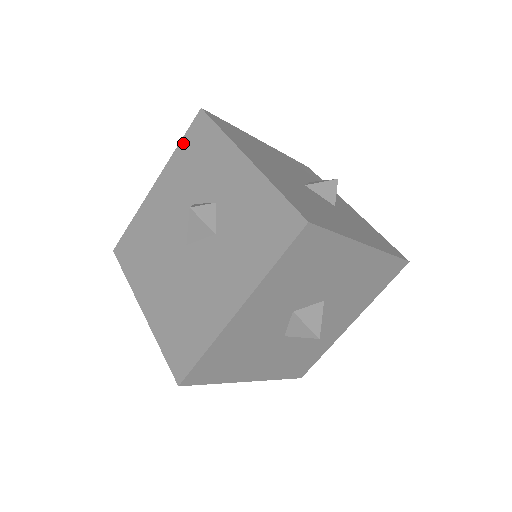
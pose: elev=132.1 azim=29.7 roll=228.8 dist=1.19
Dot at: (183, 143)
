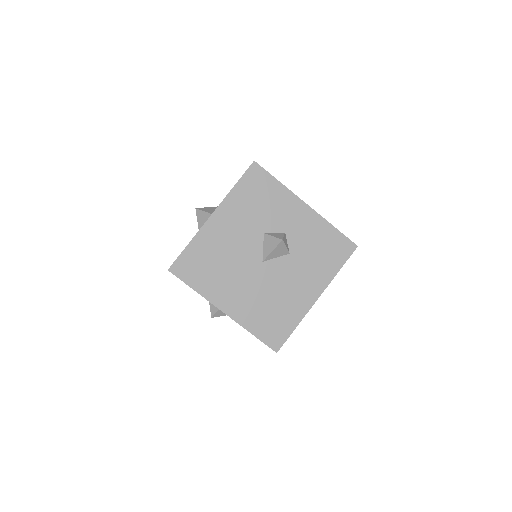
Dot at: occluded
